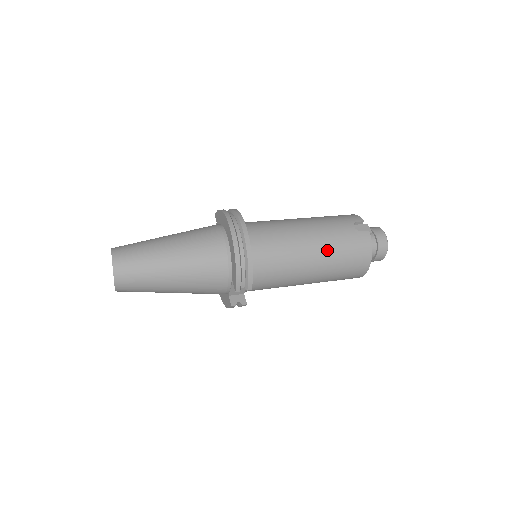
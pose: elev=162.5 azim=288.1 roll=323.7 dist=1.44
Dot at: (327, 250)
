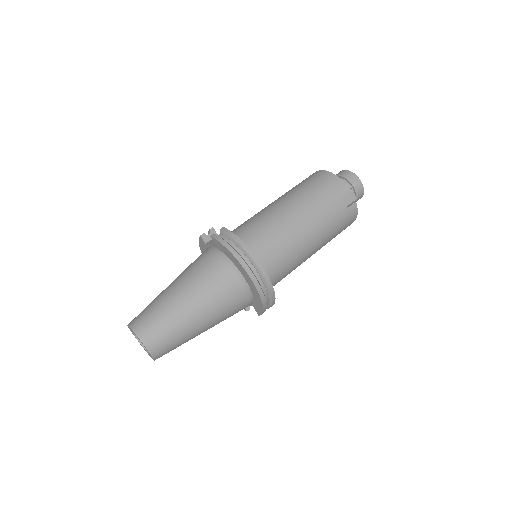
Dot at: (324, 240)
